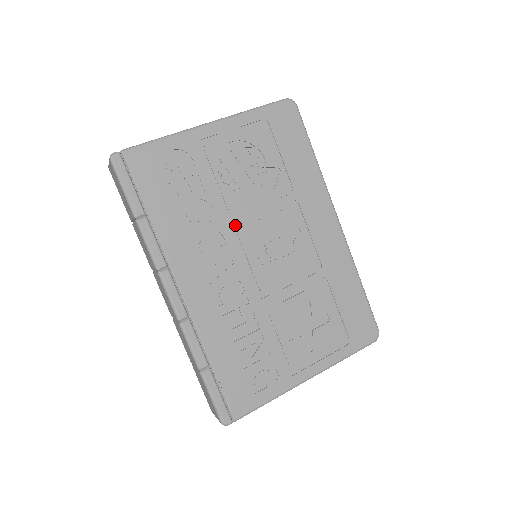
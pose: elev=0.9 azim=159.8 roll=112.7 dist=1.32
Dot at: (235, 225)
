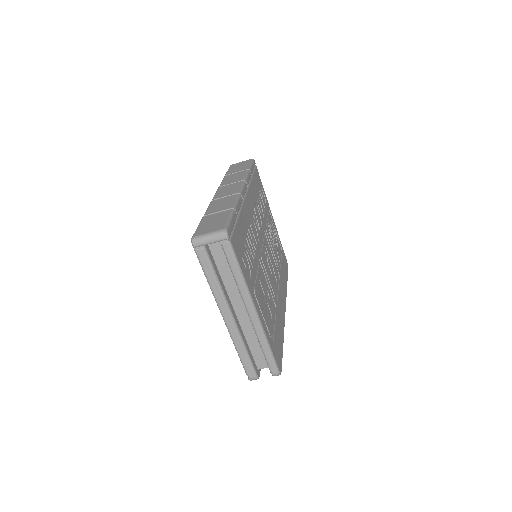
Dot at: (265, 234)
